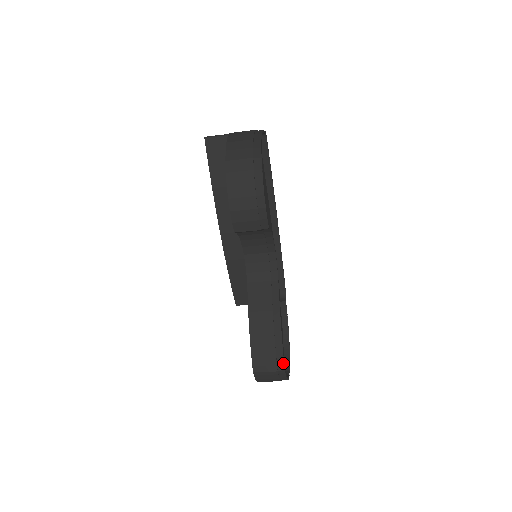
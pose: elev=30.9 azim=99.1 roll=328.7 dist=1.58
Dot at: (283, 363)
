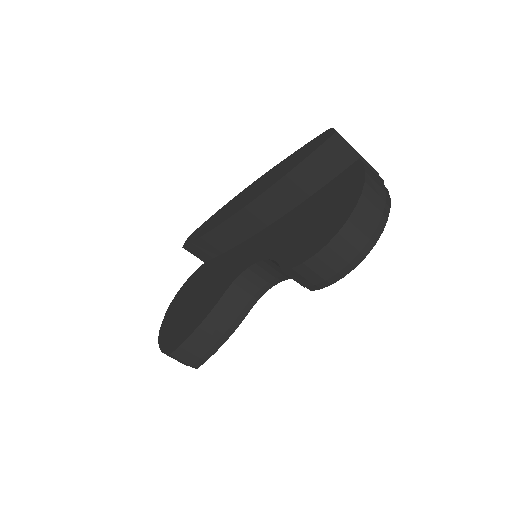
Dot at: (202, 364)
